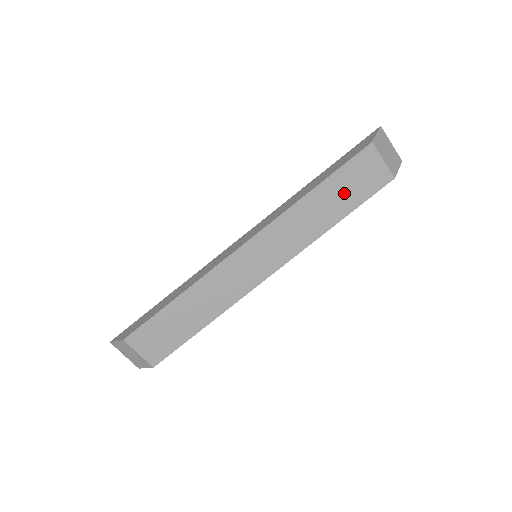
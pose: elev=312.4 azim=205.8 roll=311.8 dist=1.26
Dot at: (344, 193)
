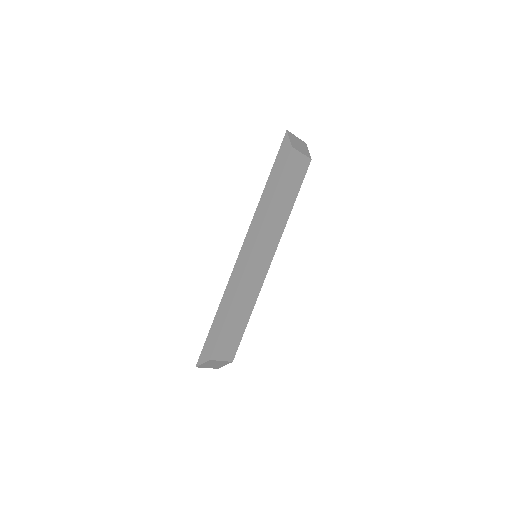
Dot at: (290, 187)
